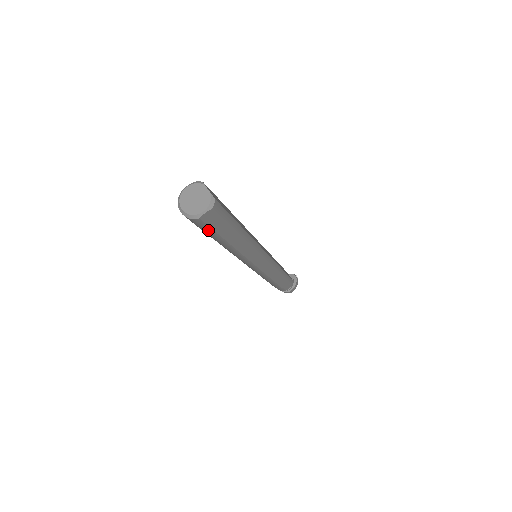
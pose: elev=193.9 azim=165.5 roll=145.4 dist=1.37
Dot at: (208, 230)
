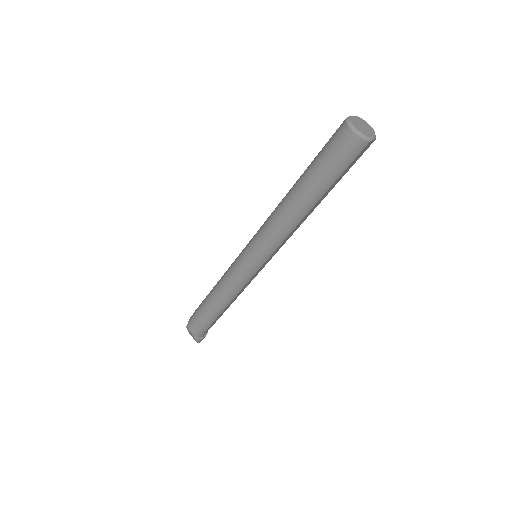
Dot at: (344, 166)
